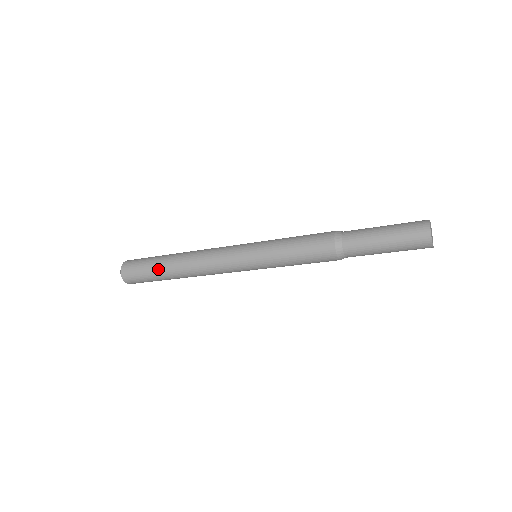
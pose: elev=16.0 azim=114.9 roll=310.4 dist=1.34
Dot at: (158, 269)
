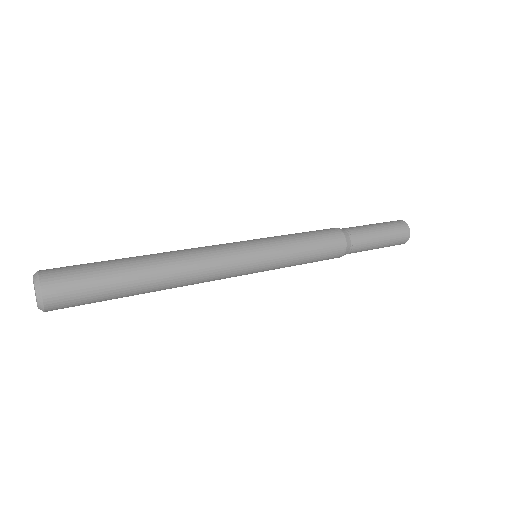
Dot at: (124, 281)
